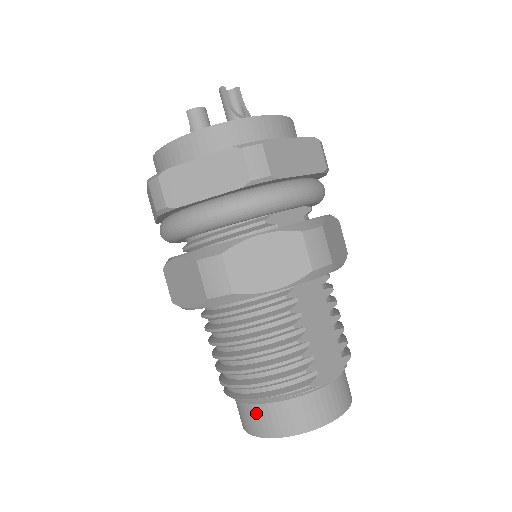
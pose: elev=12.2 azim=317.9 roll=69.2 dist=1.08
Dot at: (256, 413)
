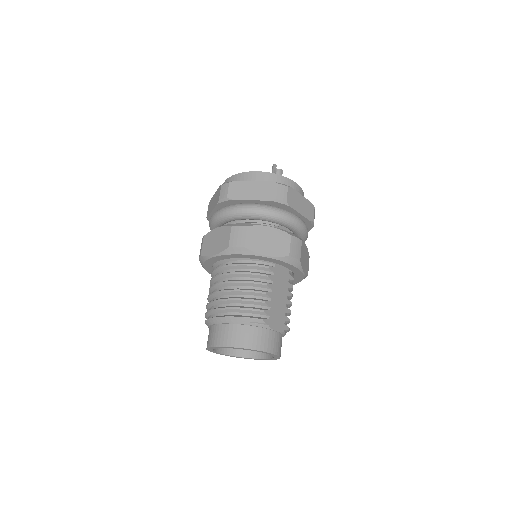
Dot at: (223, 330)
